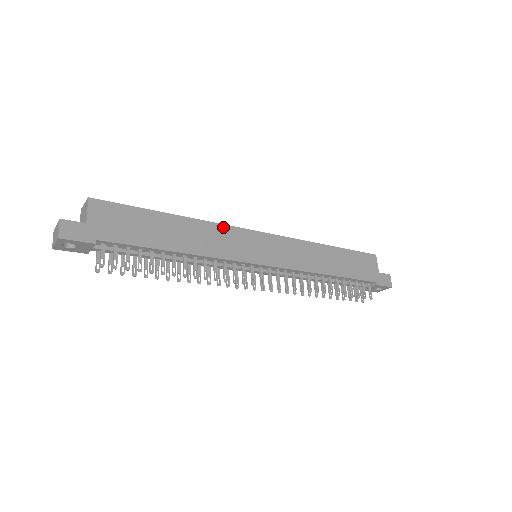
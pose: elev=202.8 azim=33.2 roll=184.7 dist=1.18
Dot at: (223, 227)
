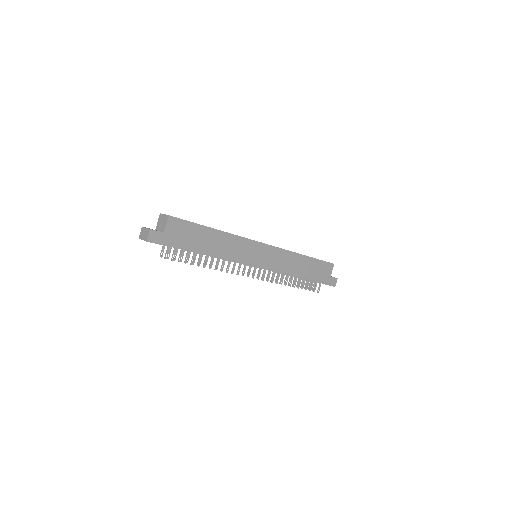
Dot at: (242, 239)
